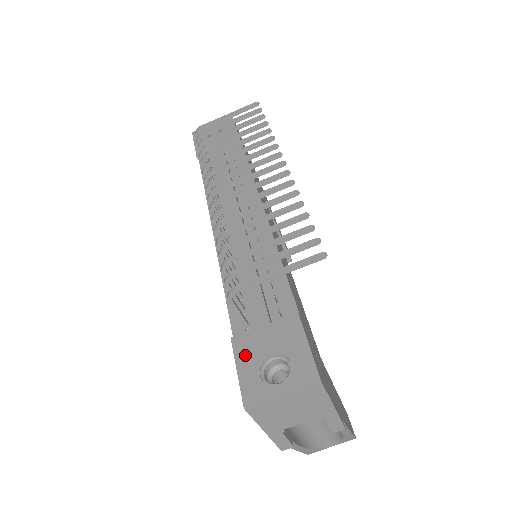
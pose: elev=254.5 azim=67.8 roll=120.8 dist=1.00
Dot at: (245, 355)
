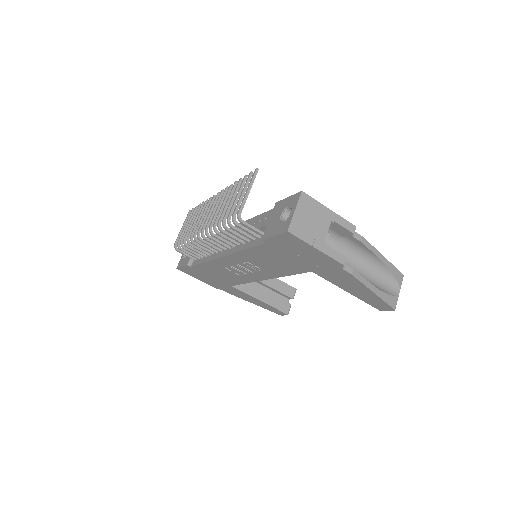
Dot at: (272, 231)
